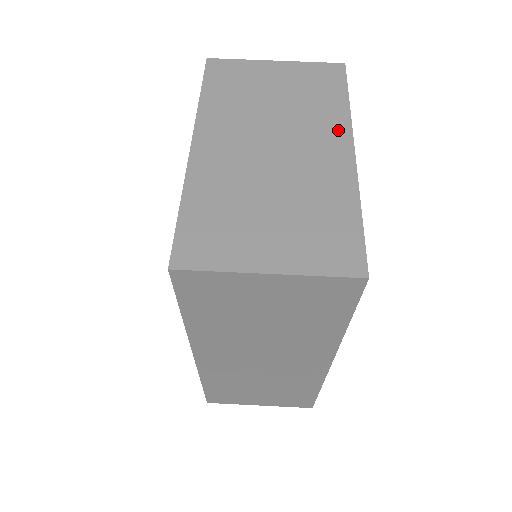
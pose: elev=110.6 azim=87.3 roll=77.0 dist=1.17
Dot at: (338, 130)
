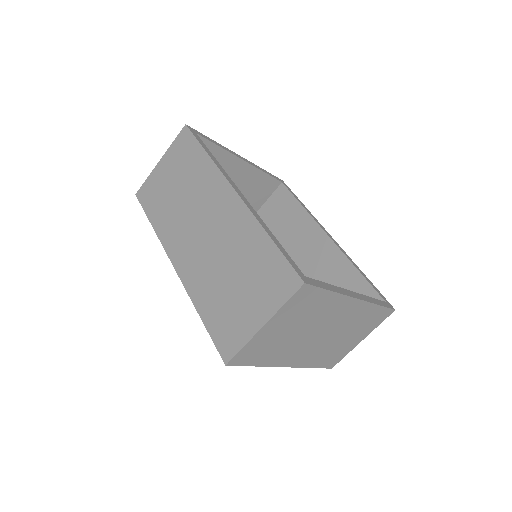
Dot at: (341, 303)
